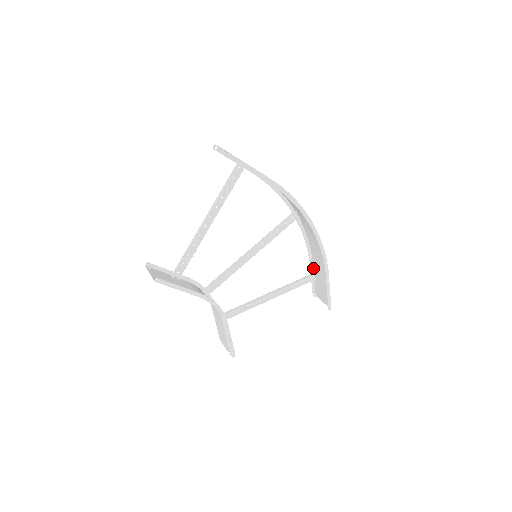
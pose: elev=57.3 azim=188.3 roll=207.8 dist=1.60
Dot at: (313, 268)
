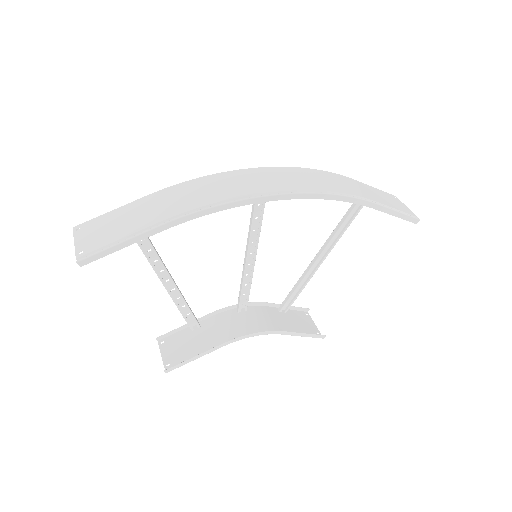
Dot at: (359, 182)
